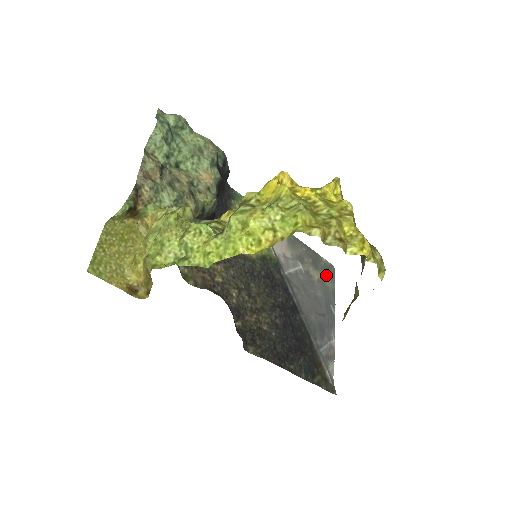
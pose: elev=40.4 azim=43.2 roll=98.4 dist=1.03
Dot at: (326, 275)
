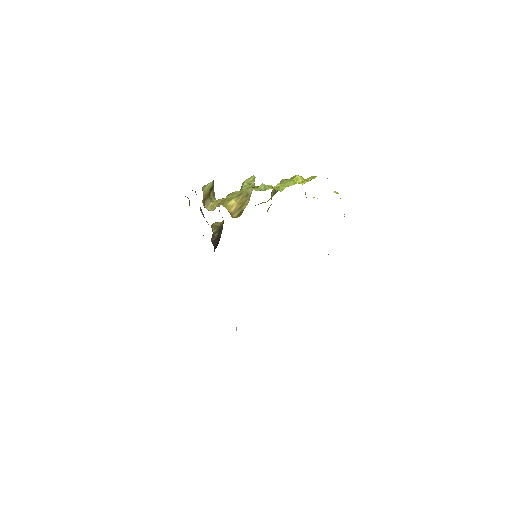
Dot at: occluded
